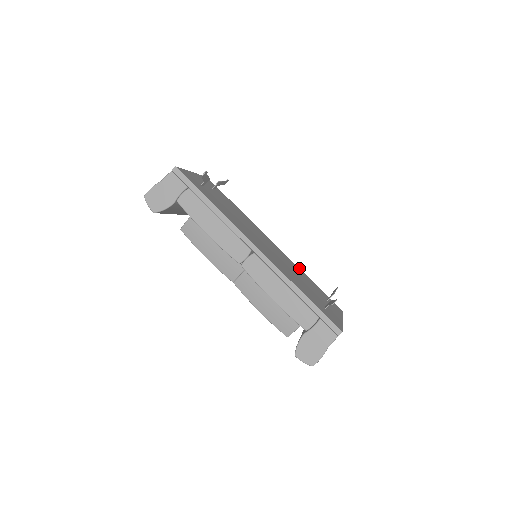
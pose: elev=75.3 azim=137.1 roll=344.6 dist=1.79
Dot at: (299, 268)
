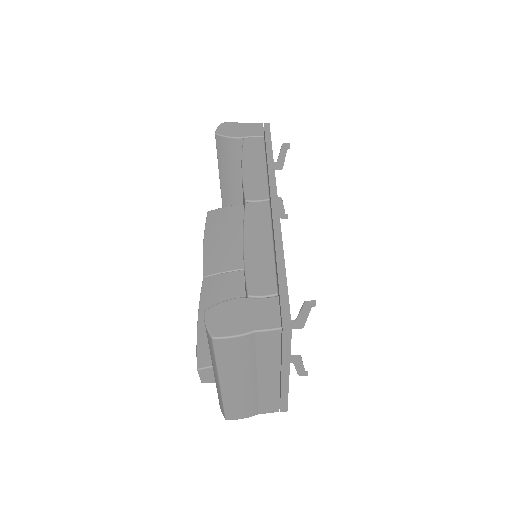
Dot at: occluded
